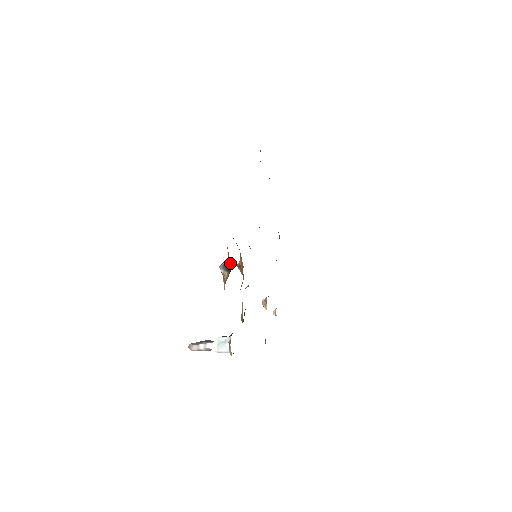
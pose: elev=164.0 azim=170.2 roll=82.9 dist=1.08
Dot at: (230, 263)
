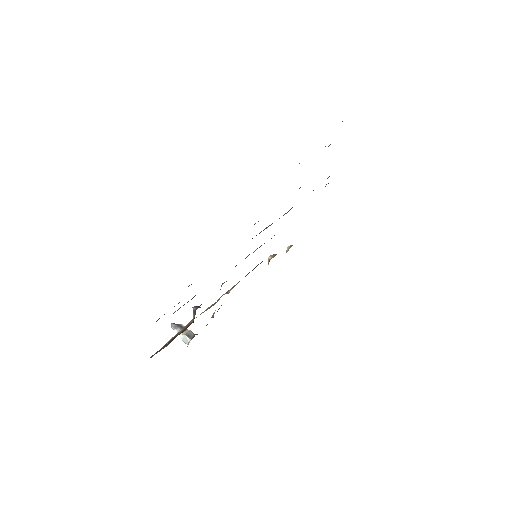
Dot at: occluded
